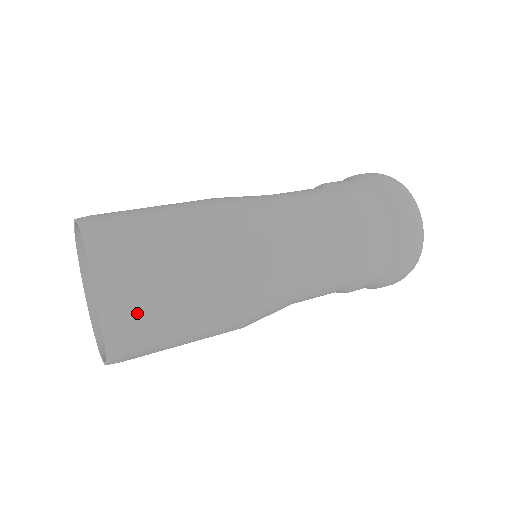
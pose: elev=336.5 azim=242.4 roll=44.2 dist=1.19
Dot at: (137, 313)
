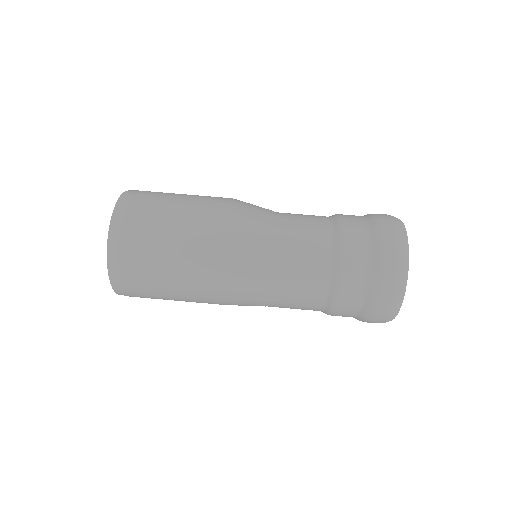
Dot at: (138, 296)
